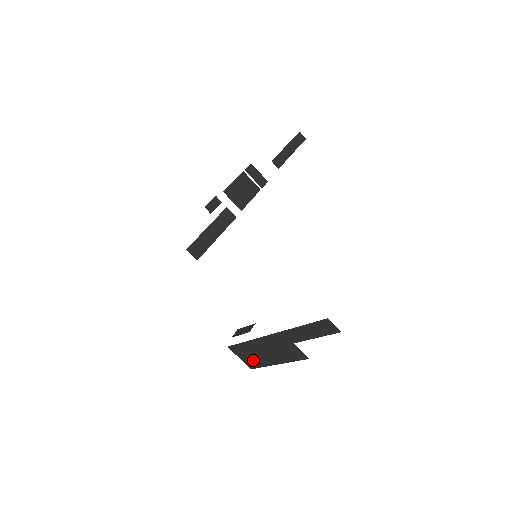
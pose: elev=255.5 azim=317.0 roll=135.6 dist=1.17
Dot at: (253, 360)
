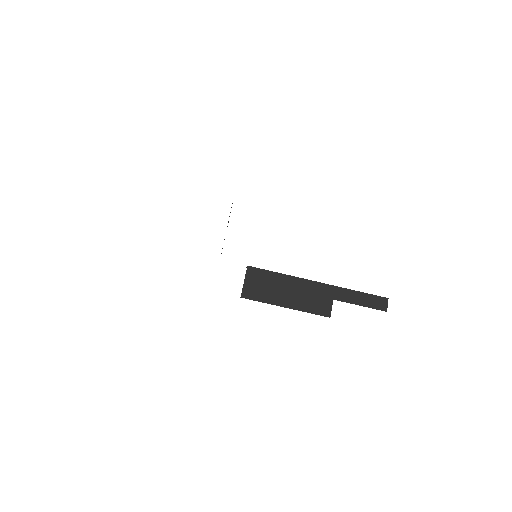
Dot at: (261, 291)
